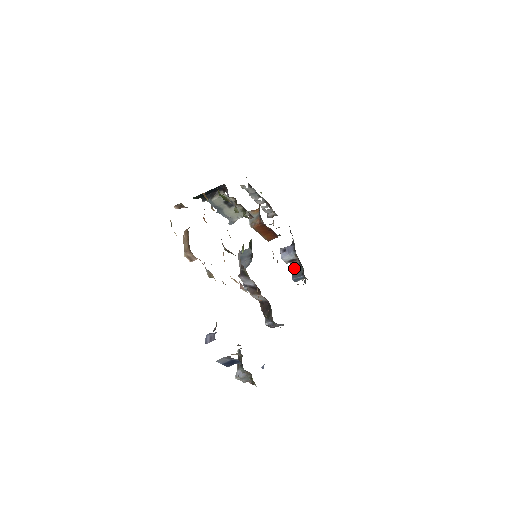
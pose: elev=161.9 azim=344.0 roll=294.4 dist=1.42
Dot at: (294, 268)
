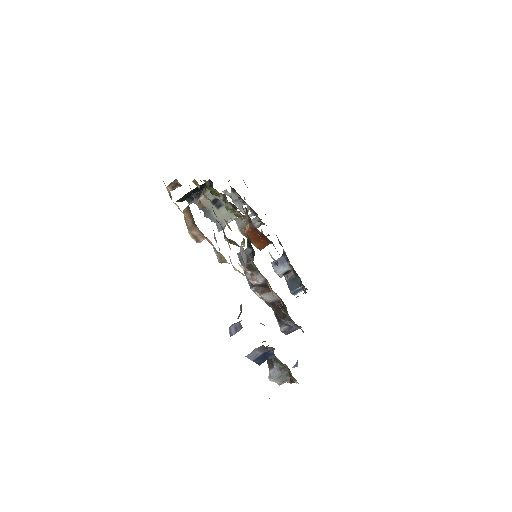
Dot at: (290, 281)
